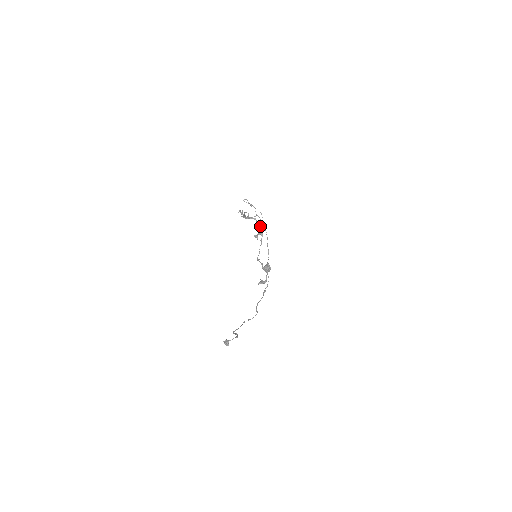
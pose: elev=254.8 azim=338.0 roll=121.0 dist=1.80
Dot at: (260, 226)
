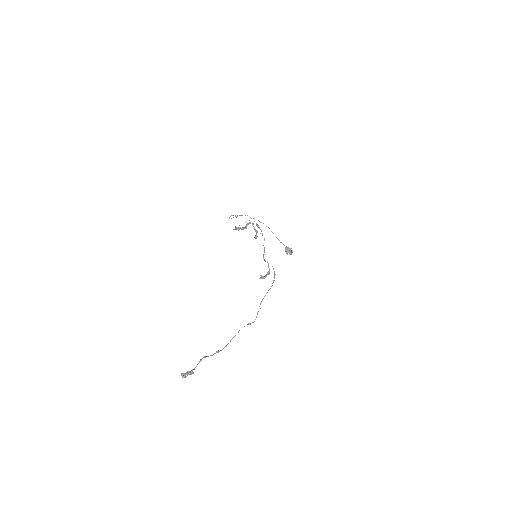
Dot at: occluded
